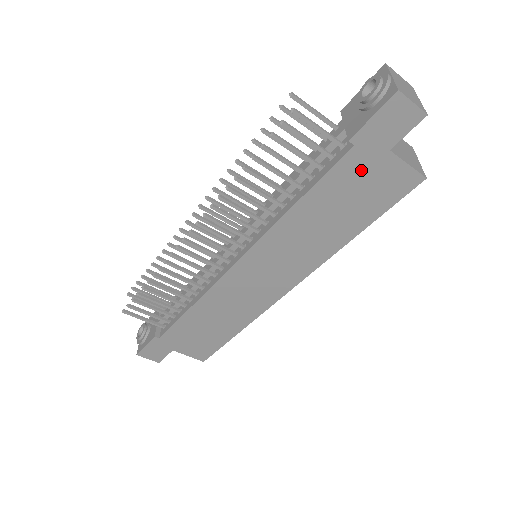
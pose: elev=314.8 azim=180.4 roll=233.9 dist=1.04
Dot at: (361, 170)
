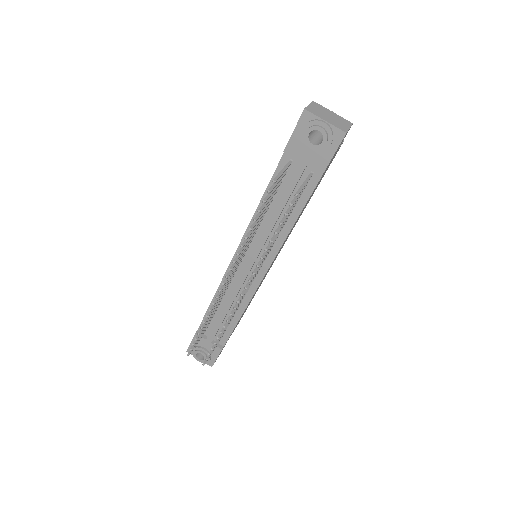
Dot at: occluded
